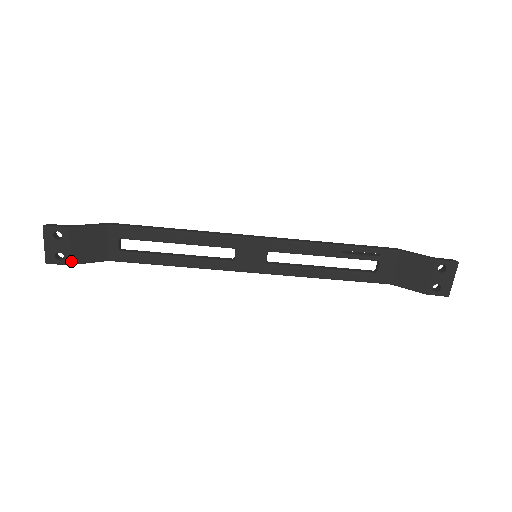
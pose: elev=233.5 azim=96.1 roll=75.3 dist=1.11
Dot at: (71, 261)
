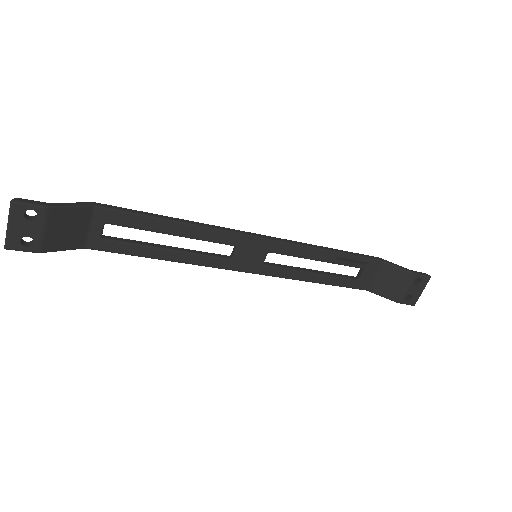
Dot at: (42, 248)
